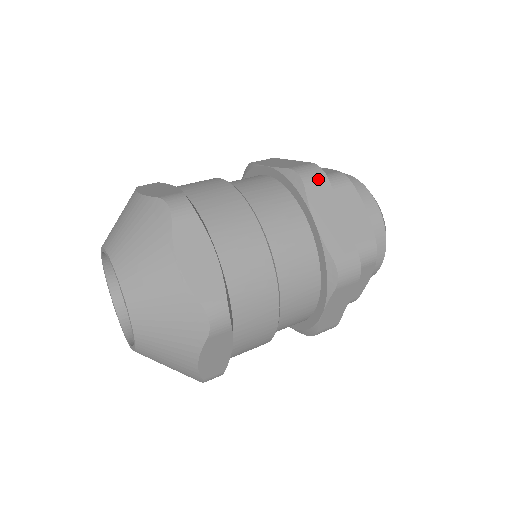
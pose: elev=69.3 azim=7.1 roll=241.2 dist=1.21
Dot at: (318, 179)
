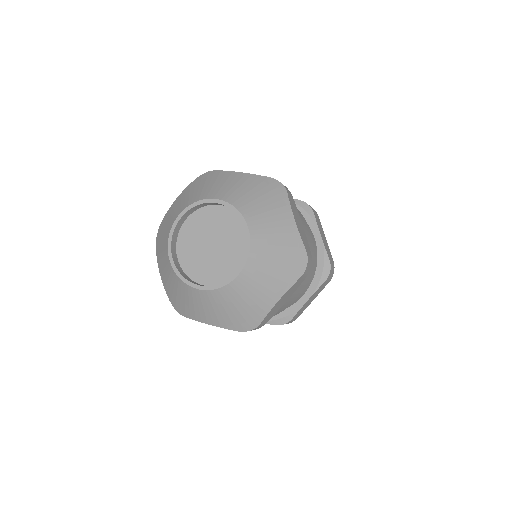
Dot at: (315, 212)
